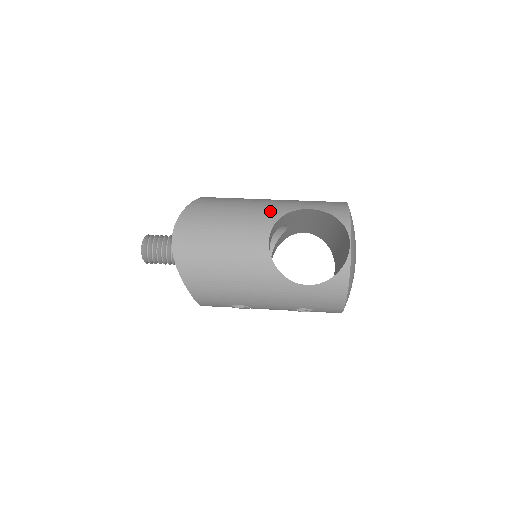
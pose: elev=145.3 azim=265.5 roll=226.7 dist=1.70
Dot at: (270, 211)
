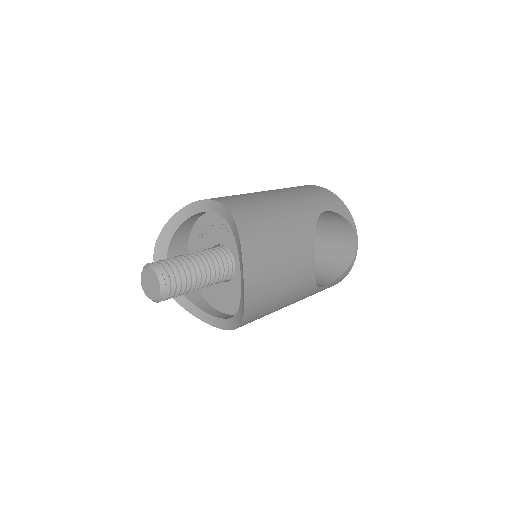
Dot at: (305, 222)
